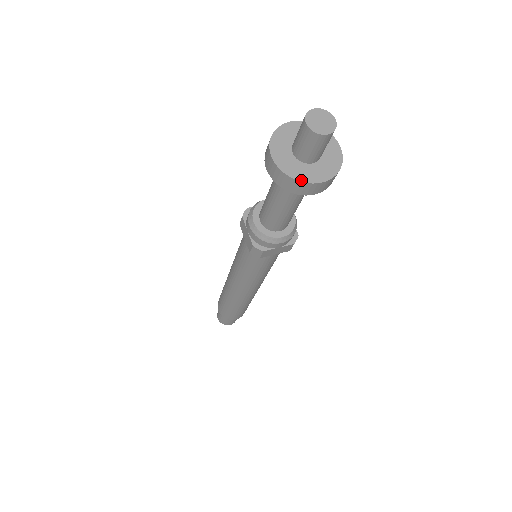
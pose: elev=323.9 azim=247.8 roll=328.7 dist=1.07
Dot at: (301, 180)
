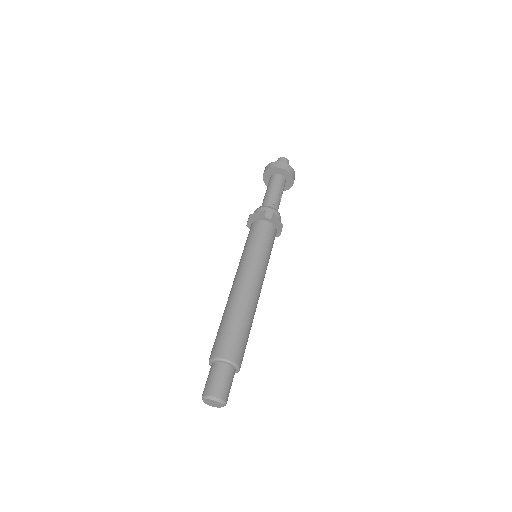
Dot at: occluded
